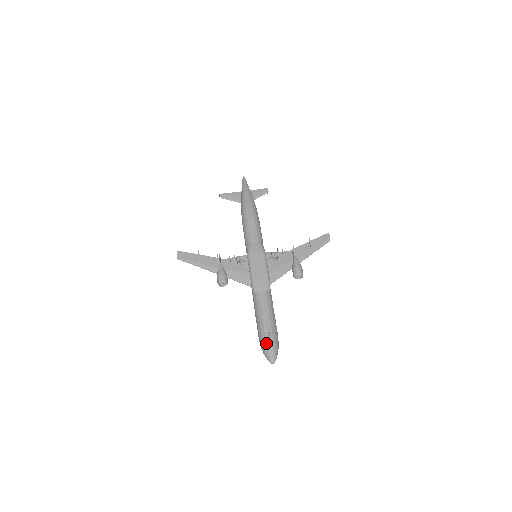
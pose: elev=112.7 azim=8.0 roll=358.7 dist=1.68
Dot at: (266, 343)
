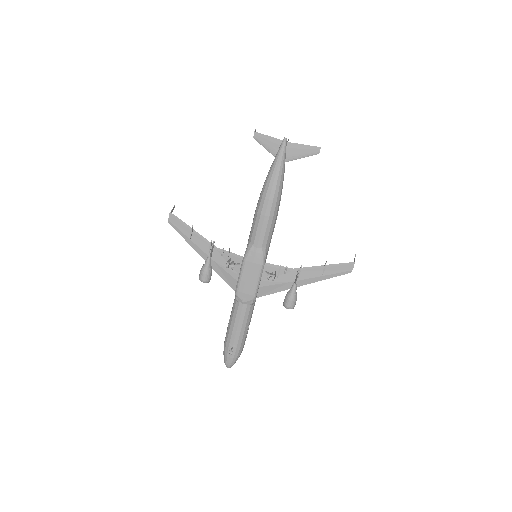
Dot at: (227, 352)
